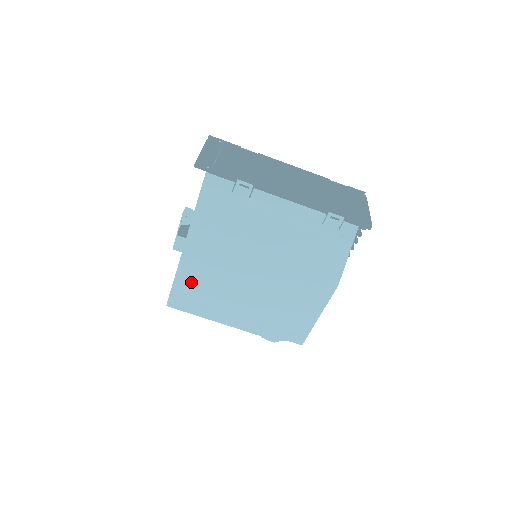
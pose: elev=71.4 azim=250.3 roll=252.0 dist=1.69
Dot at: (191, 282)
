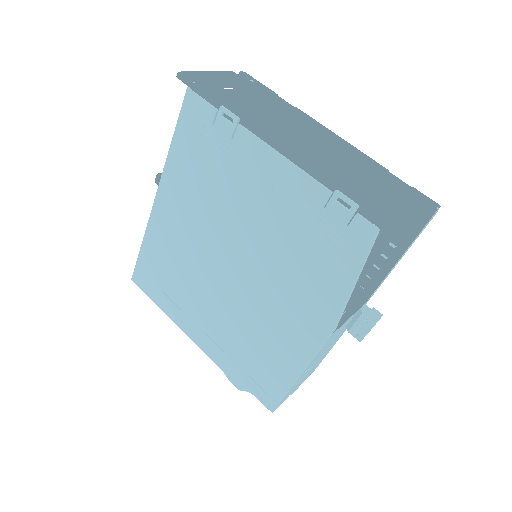
Dot at: (157, 254)
